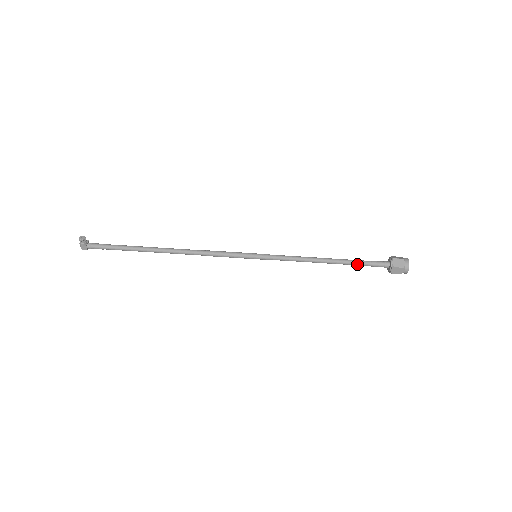
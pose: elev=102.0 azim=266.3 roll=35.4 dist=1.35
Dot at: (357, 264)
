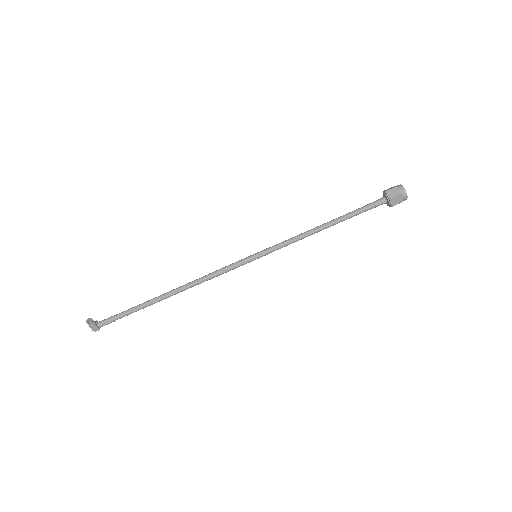
Dot at: (355, 214)
